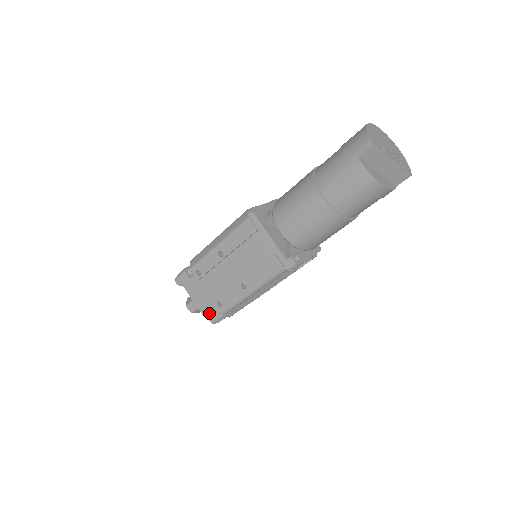
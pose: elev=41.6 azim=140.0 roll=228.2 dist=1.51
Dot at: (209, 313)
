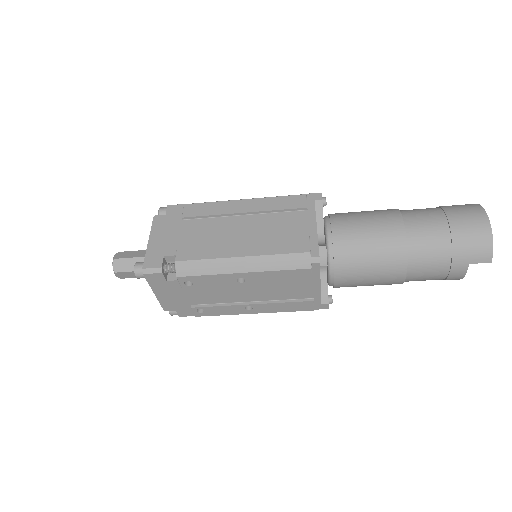
Dot at: (175, 310)
